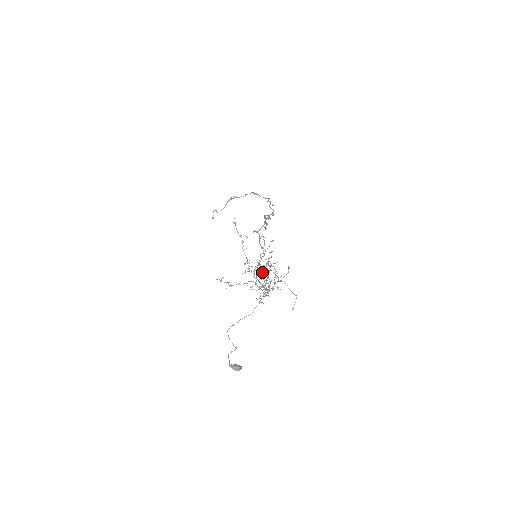
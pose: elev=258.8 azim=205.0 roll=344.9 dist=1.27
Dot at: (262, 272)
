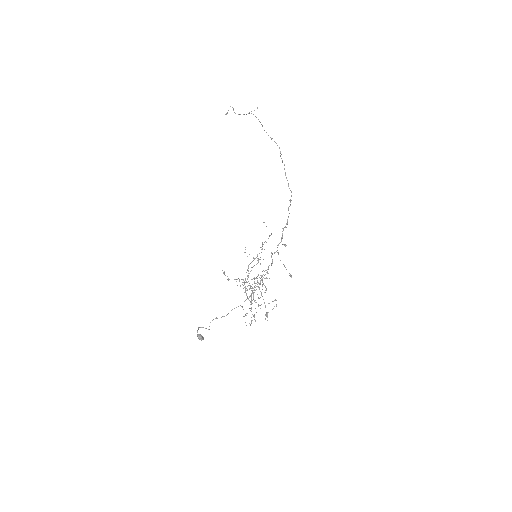
Dot at: occluded
